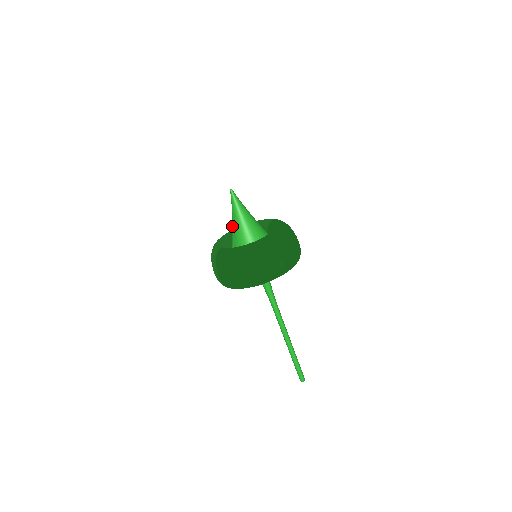
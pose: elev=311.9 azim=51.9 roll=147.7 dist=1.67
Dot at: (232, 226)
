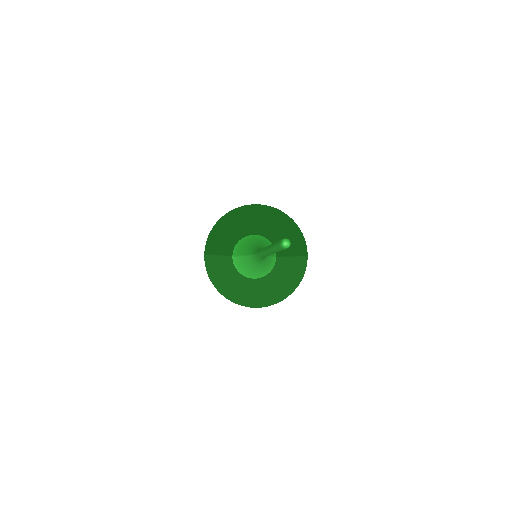
Dot at: occluded
